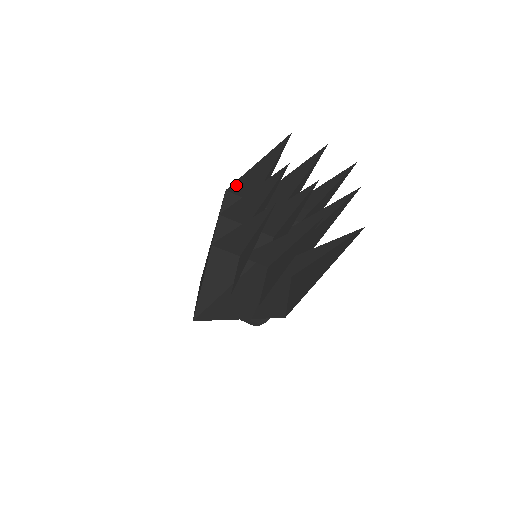
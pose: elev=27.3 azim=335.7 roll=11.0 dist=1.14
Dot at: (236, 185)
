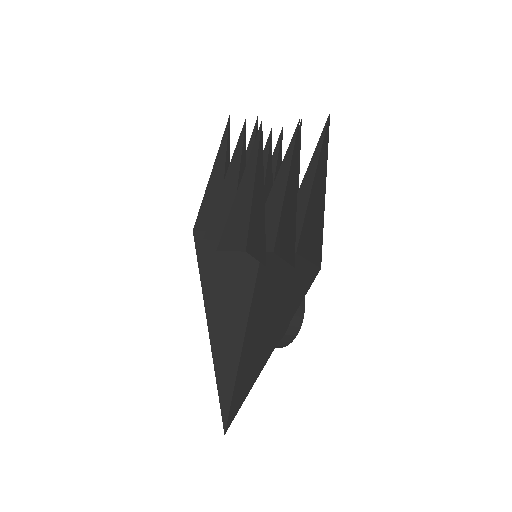
Dot at: (200, 216)
